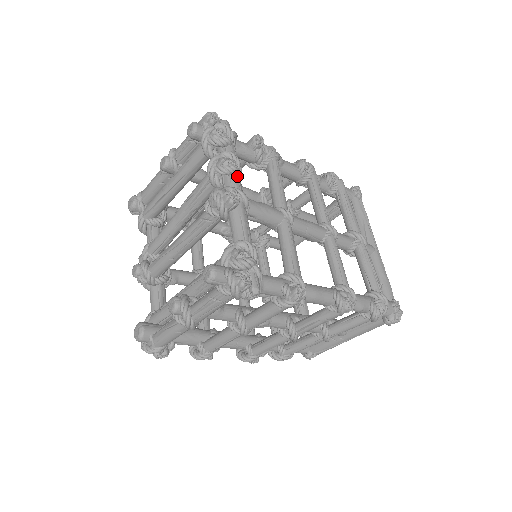
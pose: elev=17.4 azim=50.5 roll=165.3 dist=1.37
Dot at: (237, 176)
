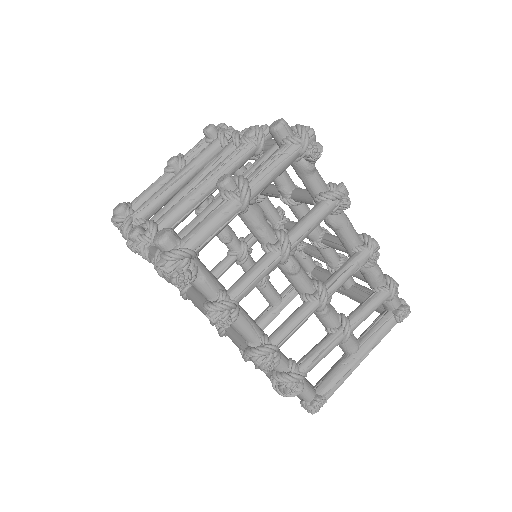
Dot at: occluded
